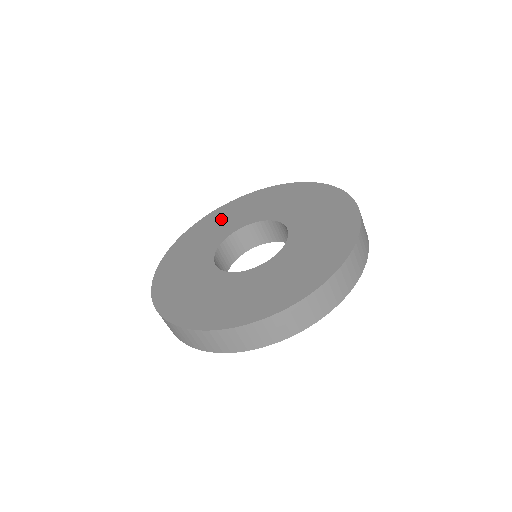
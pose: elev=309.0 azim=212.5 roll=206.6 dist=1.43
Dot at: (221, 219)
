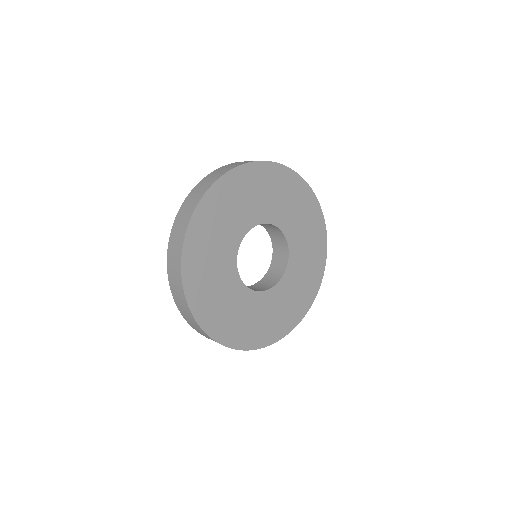
Dot at: occluded
